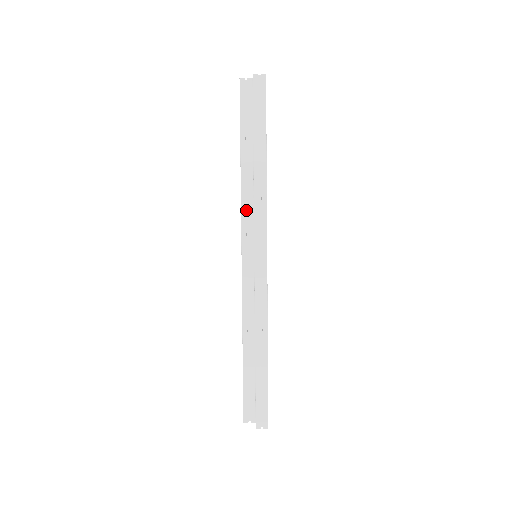
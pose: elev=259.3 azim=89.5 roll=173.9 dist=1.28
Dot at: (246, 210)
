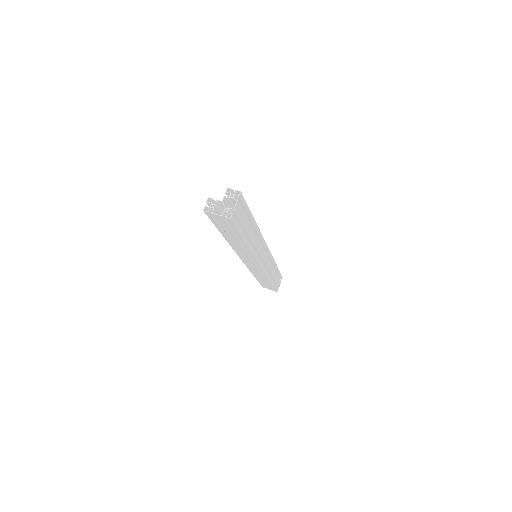
Dot at: occluded
